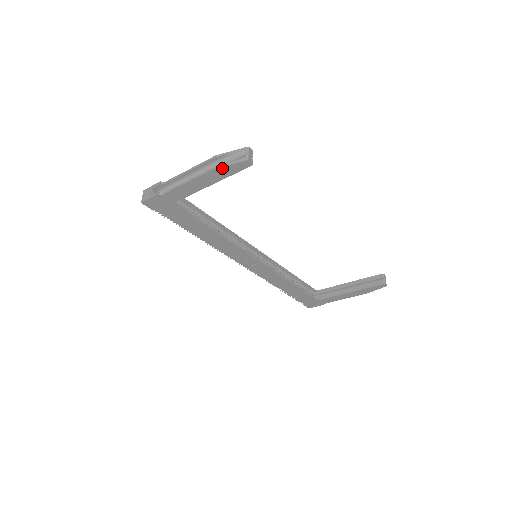
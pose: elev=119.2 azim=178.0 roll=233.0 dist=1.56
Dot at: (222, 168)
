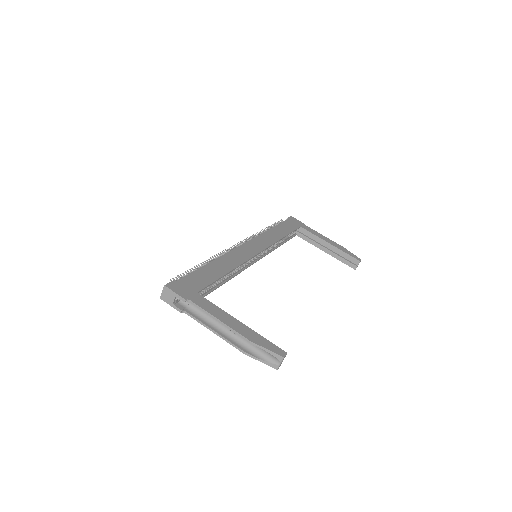
Dot at: (252, 356)
